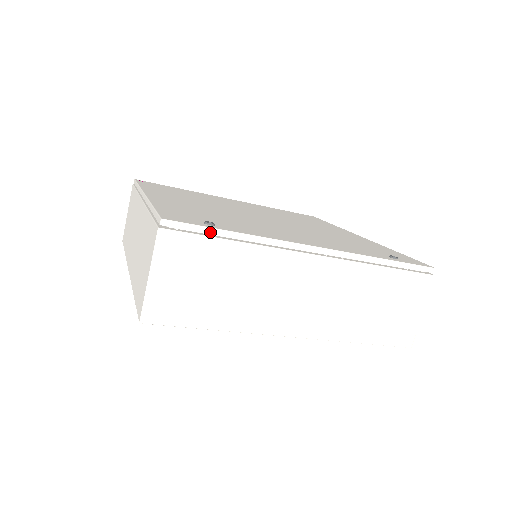
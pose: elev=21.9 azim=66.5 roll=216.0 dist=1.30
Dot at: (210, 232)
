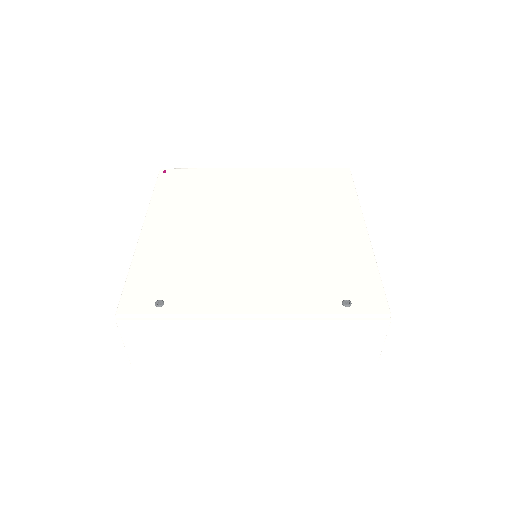
Dot at: (156, 317)
